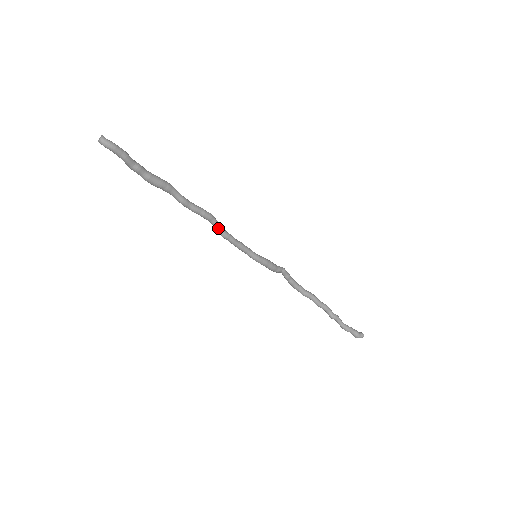
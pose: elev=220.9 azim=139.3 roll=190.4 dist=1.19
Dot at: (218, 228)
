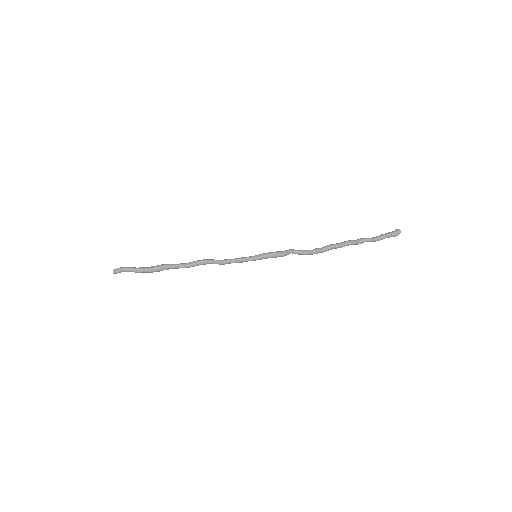
Dot at: (215, 262)
